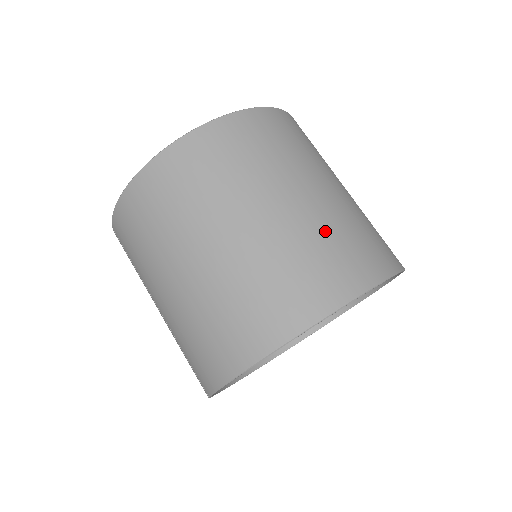
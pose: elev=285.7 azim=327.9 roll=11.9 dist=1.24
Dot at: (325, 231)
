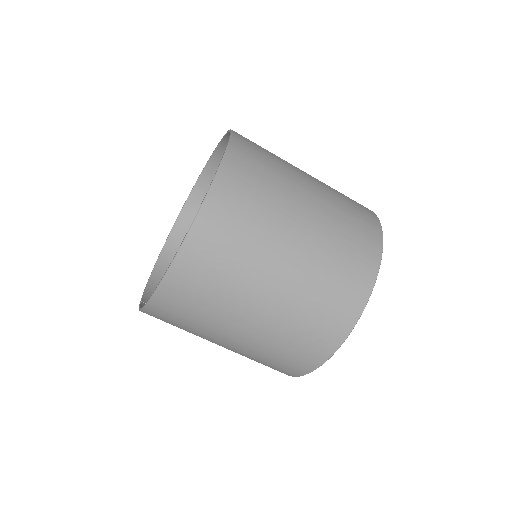
Dot at: (317, 282)
